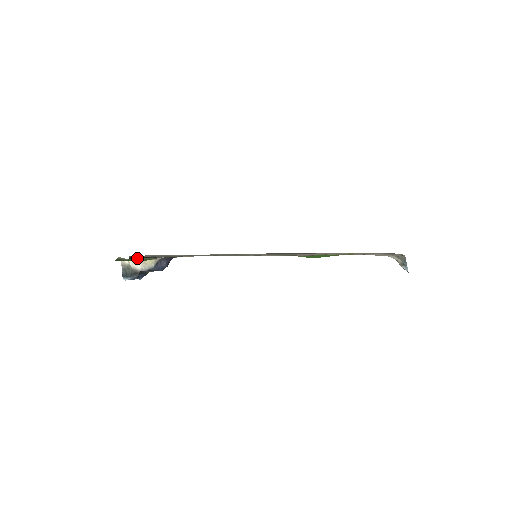
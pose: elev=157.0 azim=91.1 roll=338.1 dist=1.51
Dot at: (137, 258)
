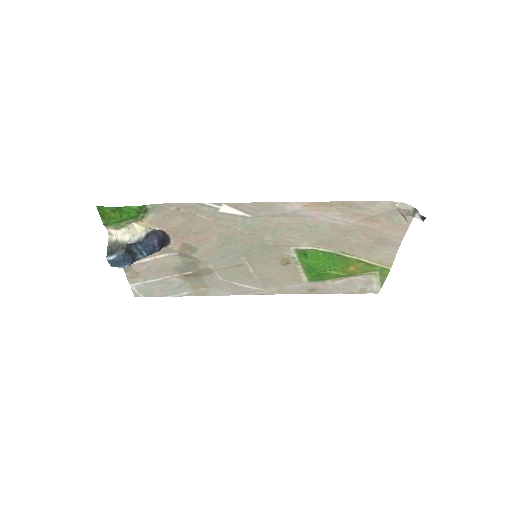
Dot at: (127, 222)
